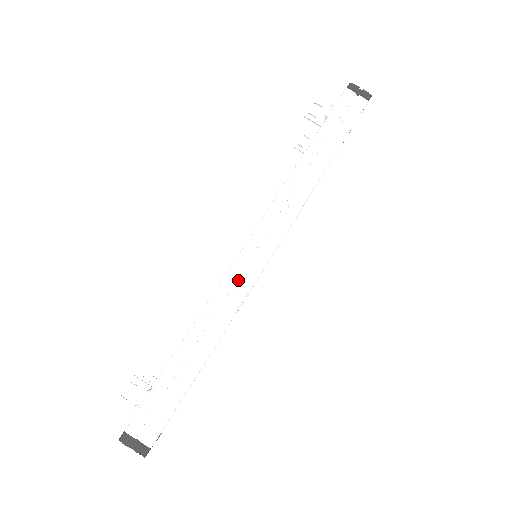
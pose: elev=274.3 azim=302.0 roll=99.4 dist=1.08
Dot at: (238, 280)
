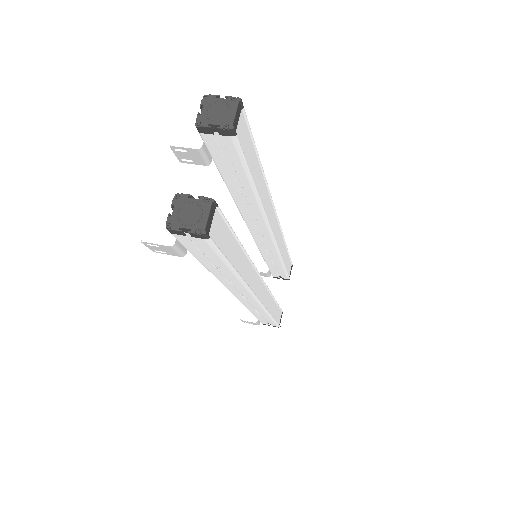
Dot at: occluded
